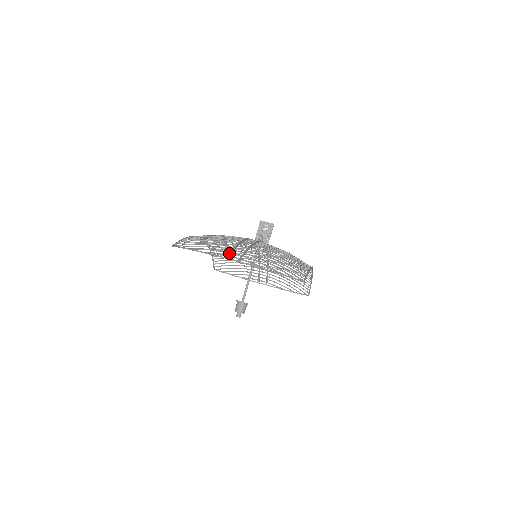
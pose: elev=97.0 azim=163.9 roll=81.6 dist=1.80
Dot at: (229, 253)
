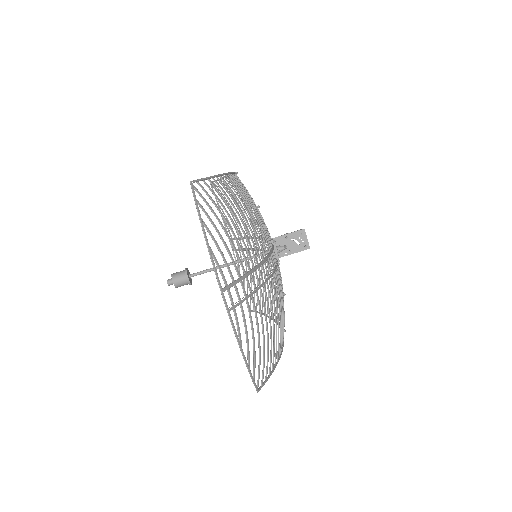
Dot at: (232, 284)
